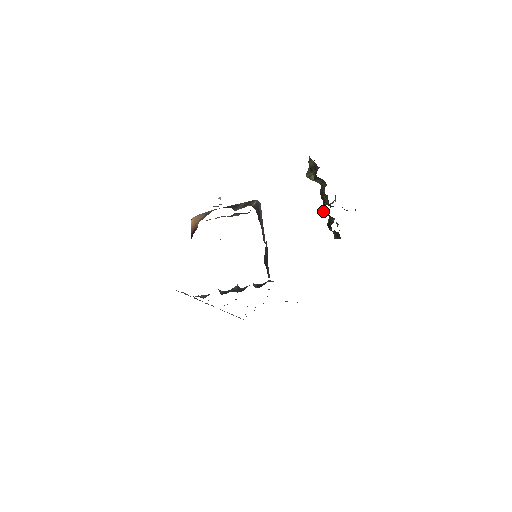
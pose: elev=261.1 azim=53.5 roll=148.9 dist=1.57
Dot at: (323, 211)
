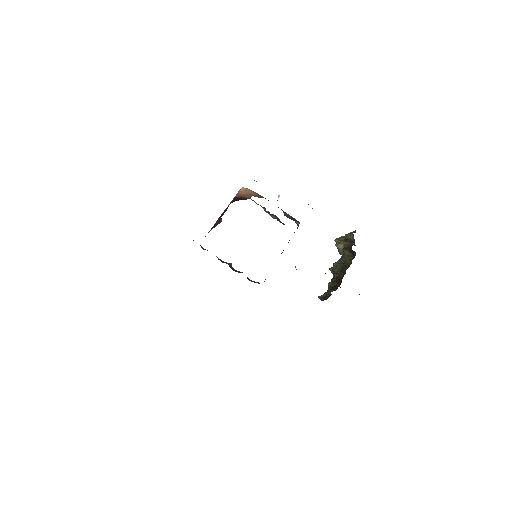
Dot at: (338, 275)
